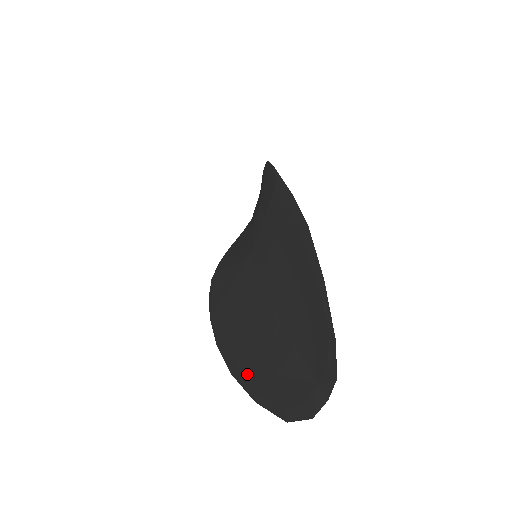
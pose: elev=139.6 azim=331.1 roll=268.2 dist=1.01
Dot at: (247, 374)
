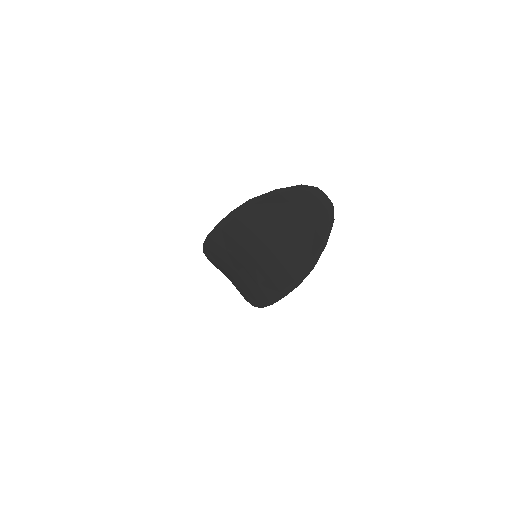
Dot at: (314, 253)
